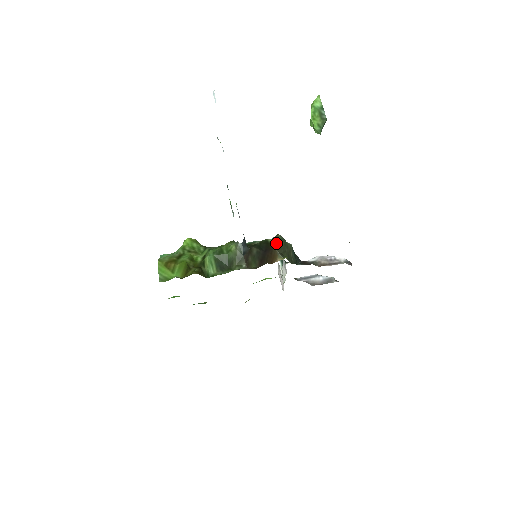
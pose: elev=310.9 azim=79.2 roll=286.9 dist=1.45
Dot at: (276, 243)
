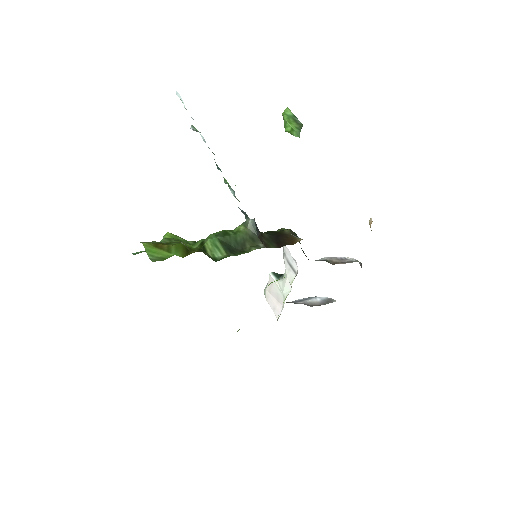
Dot at: (286, 230)
